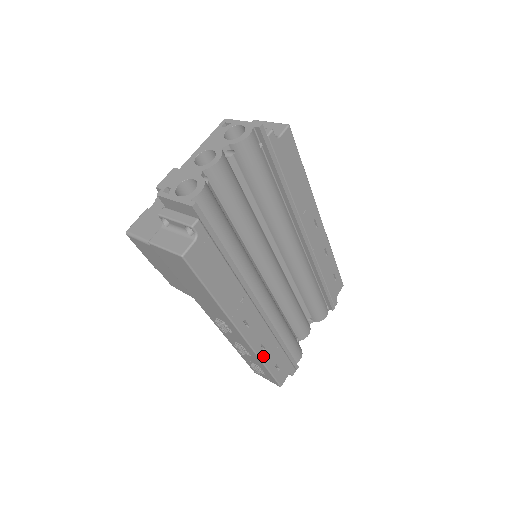
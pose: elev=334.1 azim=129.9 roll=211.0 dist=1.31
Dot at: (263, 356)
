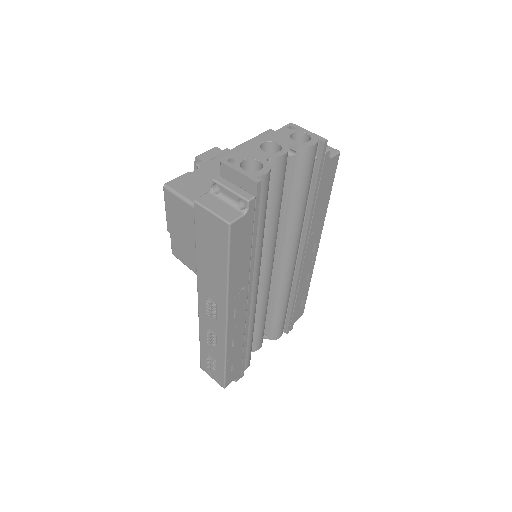
Dot at: (229, 351)
